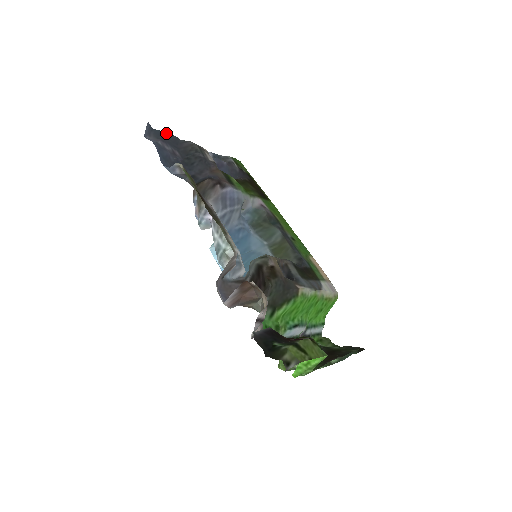
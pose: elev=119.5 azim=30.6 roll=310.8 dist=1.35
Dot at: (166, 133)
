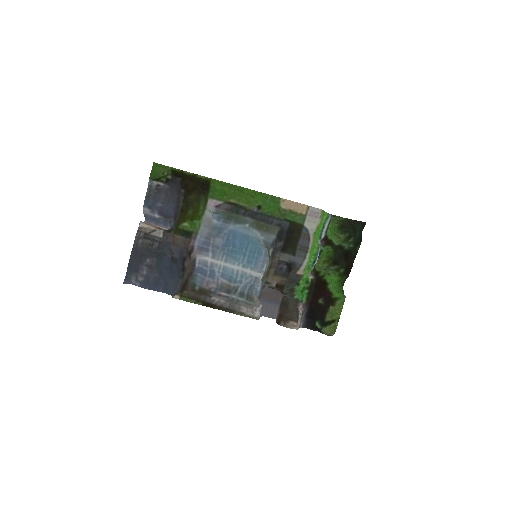
Dot at: (129, 263)
